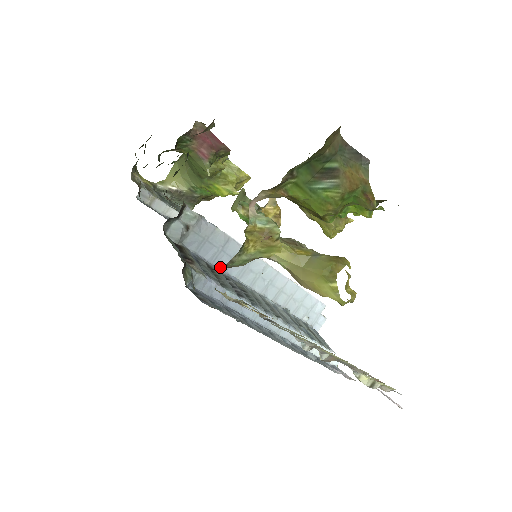
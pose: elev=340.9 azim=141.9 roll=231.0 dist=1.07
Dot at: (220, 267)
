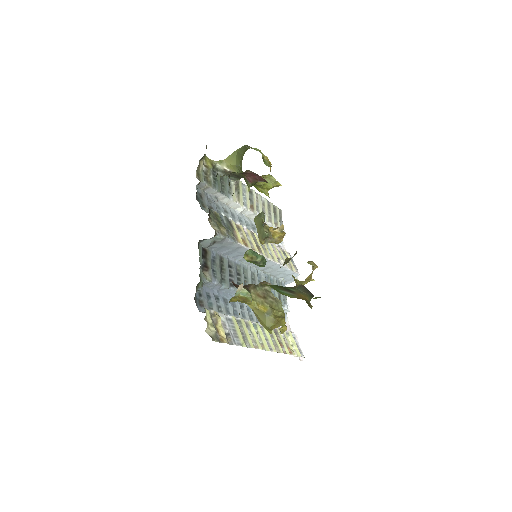
Dot at: (230, 256)
